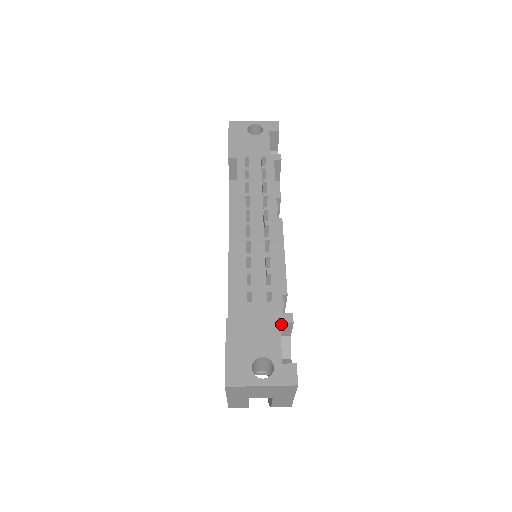
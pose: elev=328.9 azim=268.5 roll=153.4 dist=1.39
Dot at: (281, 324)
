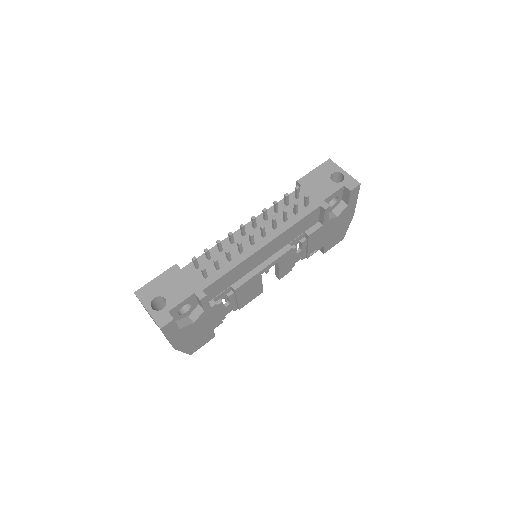
Dot at: (195, 295)
